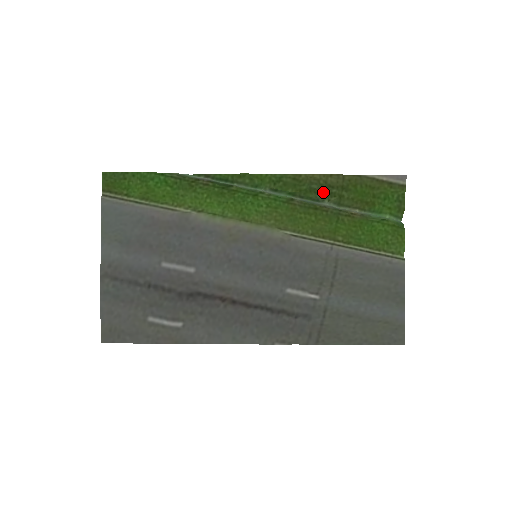
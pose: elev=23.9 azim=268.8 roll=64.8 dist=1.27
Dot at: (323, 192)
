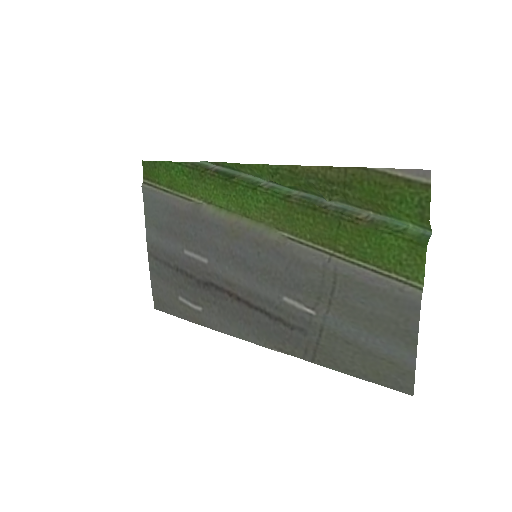
Dot at: (322, 189)
